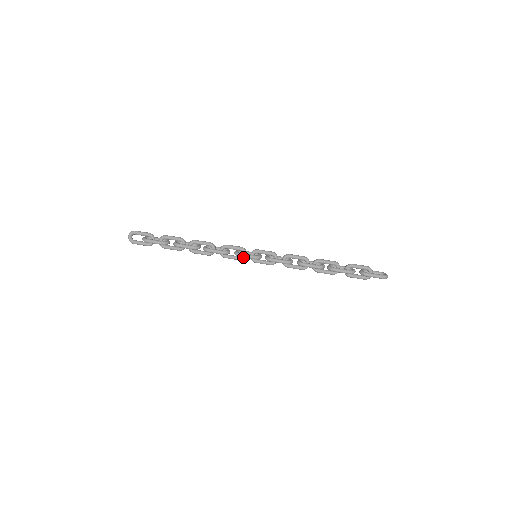
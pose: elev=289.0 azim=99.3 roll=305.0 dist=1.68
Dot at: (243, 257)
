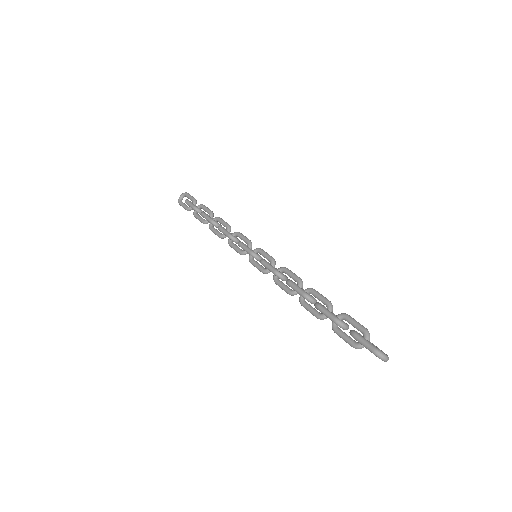
Dot at: (242, 247)
